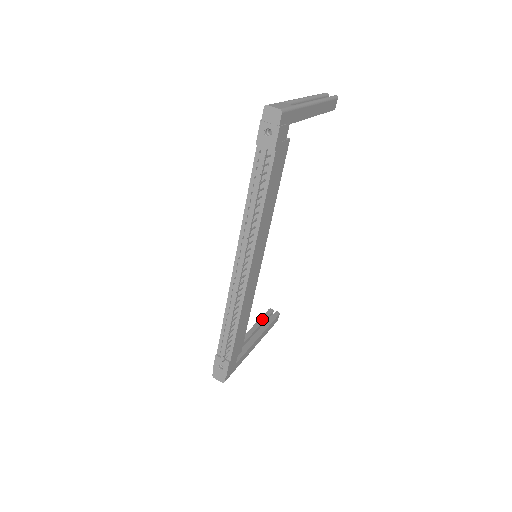
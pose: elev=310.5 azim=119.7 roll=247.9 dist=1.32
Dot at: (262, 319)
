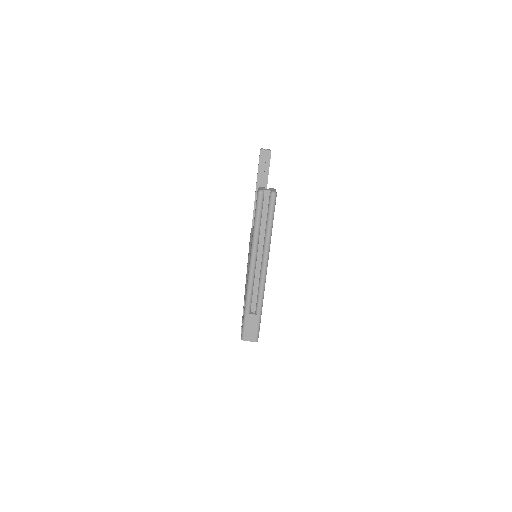
Dot at: (260, 170)
